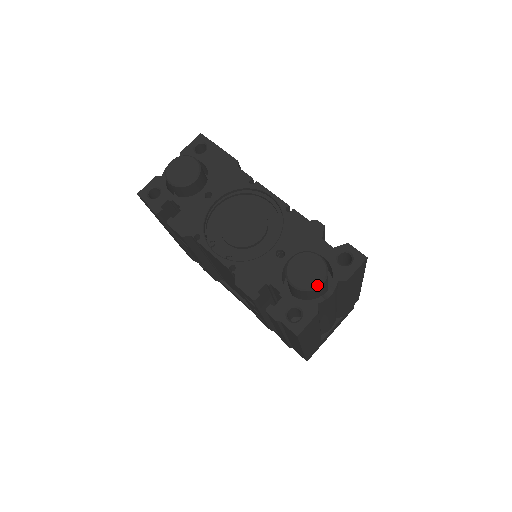
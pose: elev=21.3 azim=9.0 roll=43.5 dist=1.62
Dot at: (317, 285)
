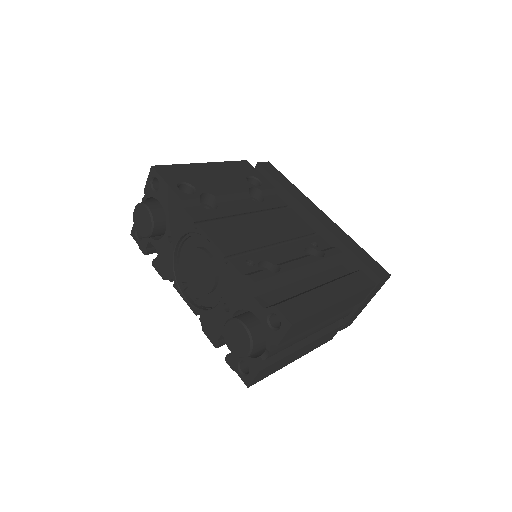
Dot at: (245, 355)
